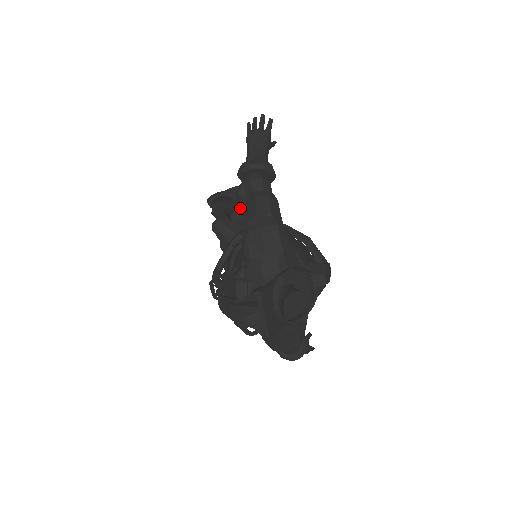
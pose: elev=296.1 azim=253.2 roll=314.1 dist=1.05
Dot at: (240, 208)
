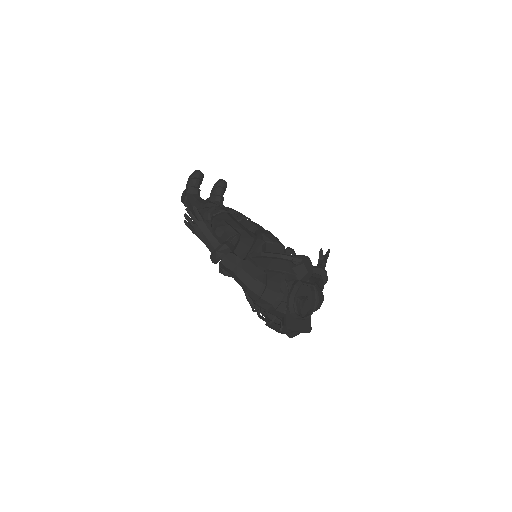
Dot at: occluded
